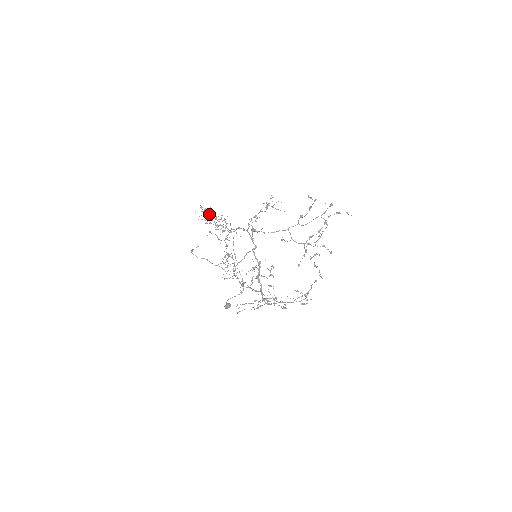
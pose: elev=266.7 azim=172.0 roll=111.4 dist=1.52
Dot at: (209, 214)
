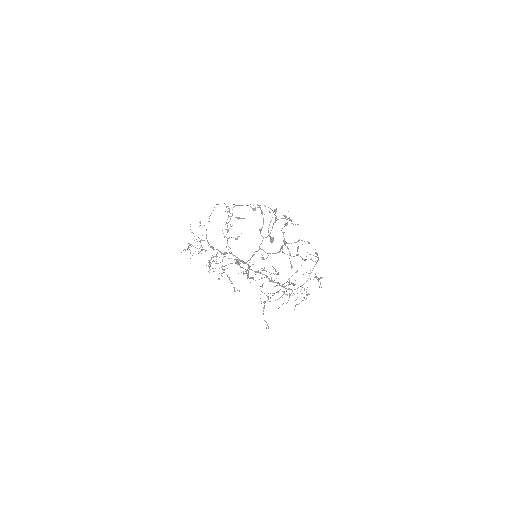
Dot at: (194, 240)
